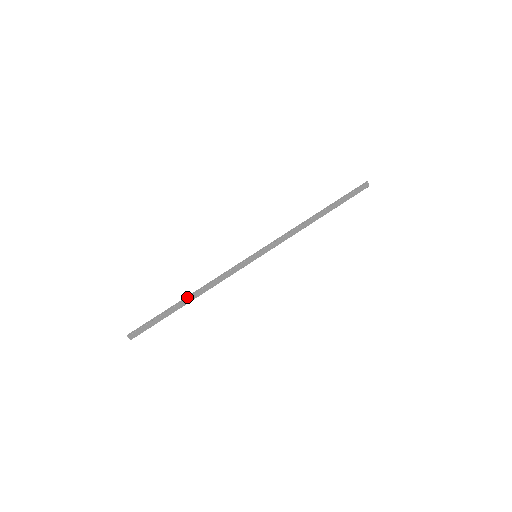
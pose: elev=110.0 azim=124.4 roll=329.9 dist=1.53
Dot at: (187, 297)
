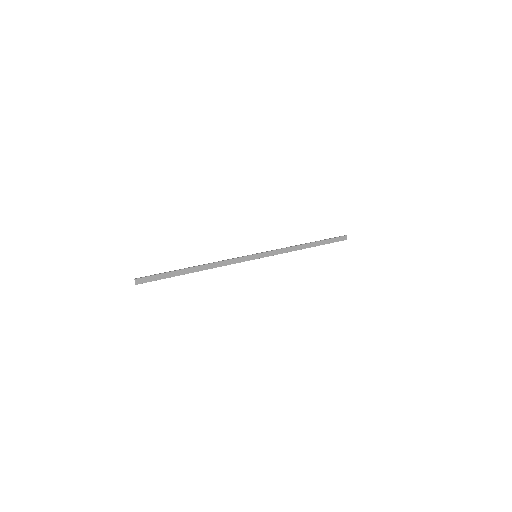
Dot at: (194, 266)
